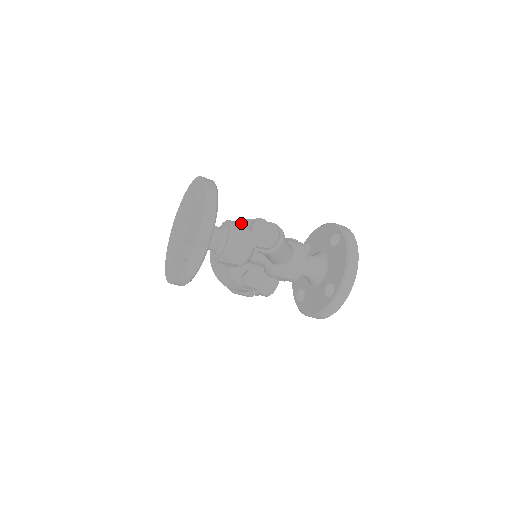
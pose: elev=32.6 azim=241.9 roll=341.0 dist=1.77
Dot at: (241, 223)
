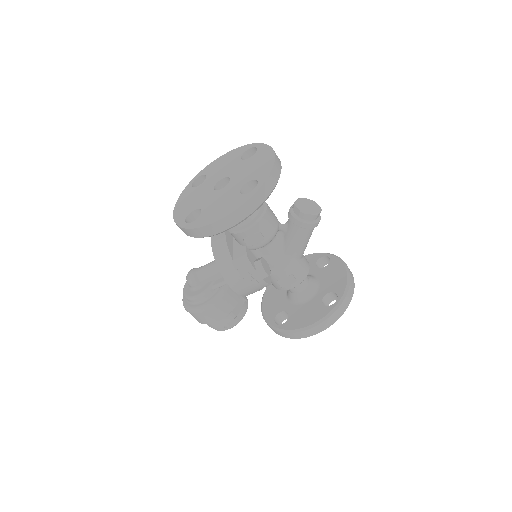
Dot at: occluded
